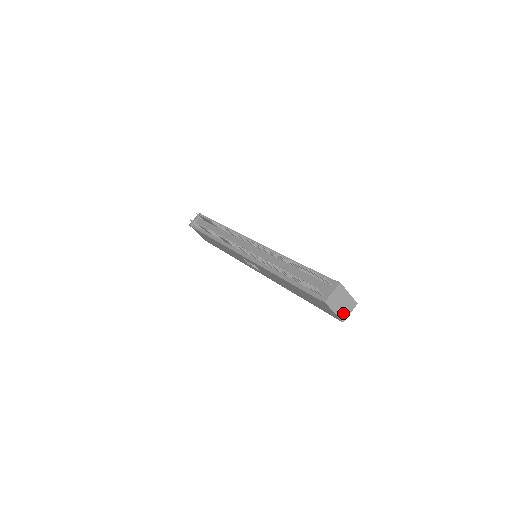
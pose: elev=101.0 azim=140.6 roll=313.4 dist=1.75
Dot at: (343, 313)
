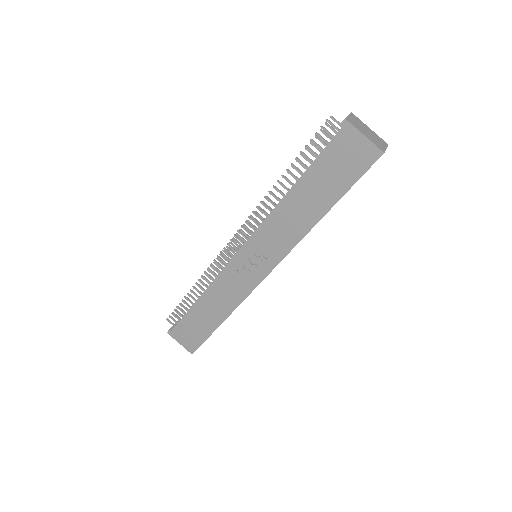
Dot at: (377, 144)
